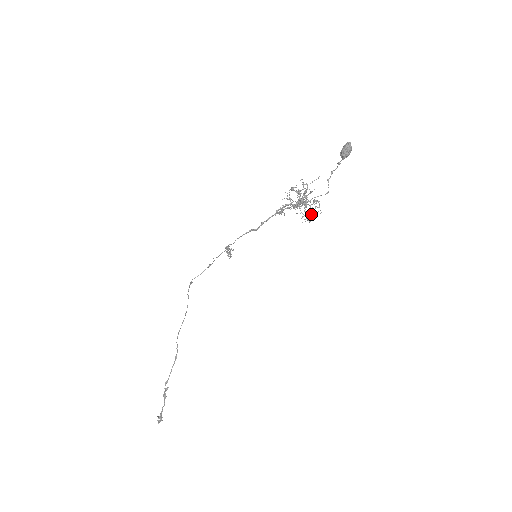
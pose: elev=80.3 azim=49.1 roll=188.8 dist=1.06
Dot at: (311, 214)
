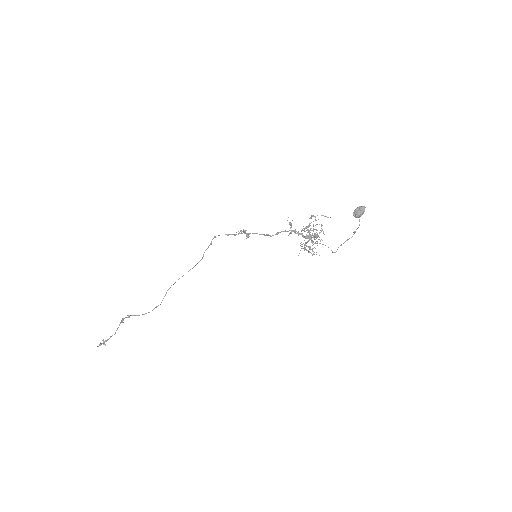
Dot at: (308, 246)
